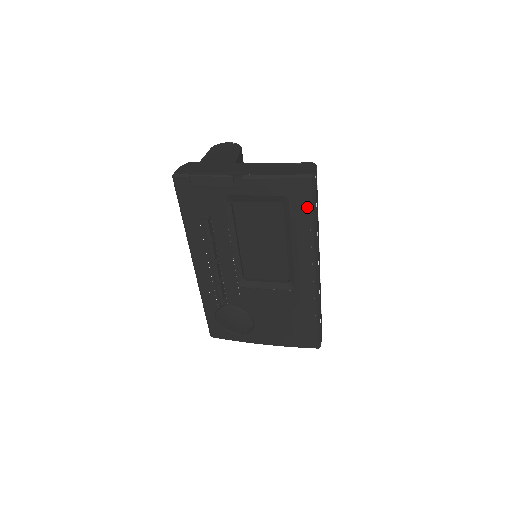
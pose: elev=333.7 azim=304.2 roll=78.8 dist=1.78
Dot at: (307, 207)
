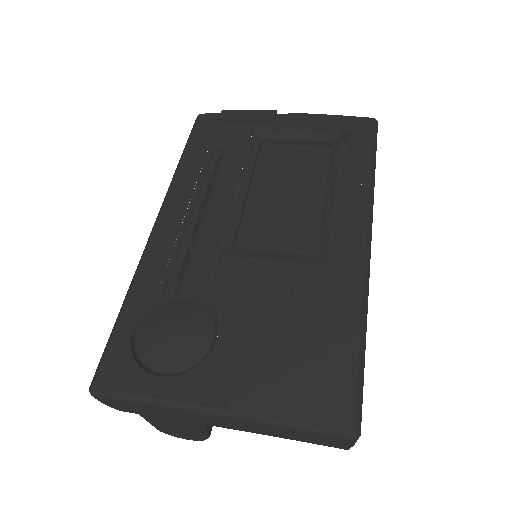
Dot at: (365, 146)
